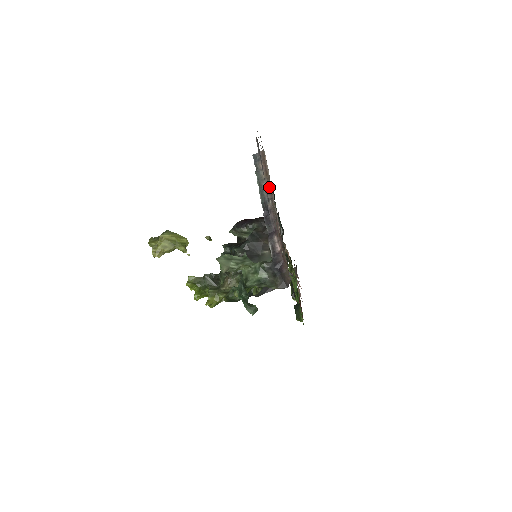
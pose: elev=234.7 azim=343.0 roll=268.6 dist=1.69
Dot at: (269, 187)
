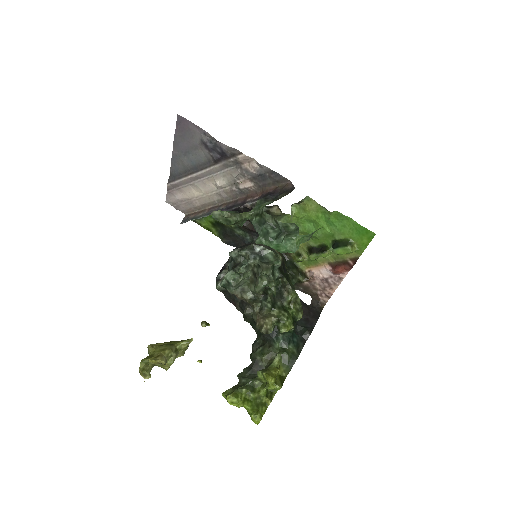
Dot at: (211, 208)
